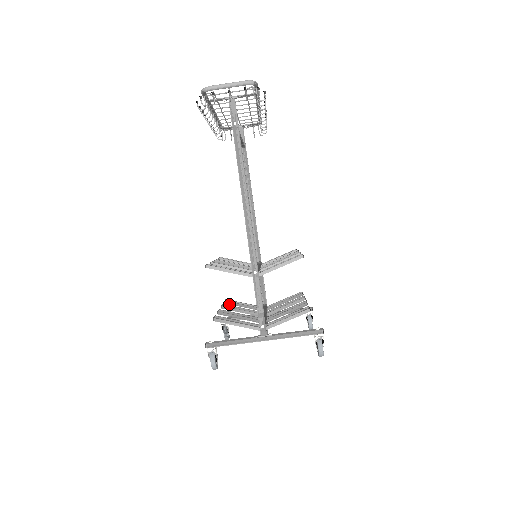
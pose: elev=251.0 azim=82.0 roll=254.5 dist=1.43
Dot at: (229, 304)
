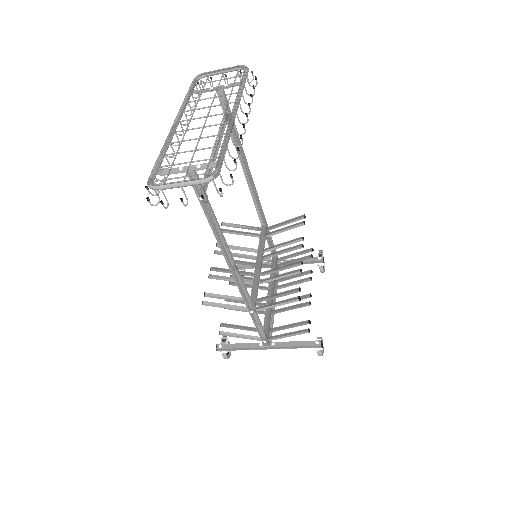
Dot at: occluded
